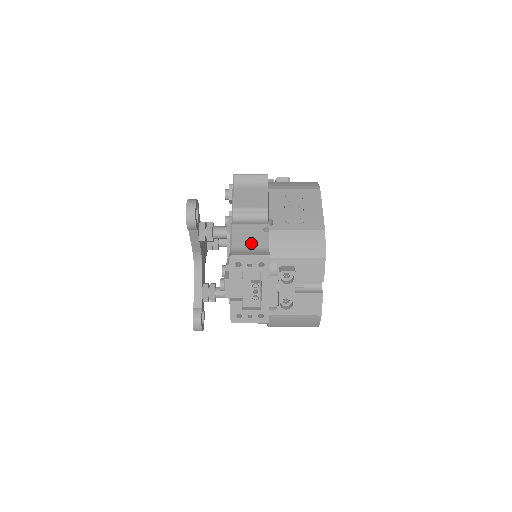
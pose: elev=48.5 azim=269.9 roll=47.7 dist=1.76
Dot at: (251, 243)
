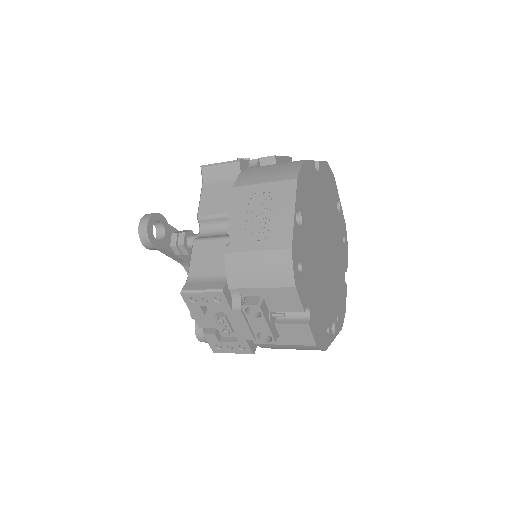
Dot at: (209, 268)
